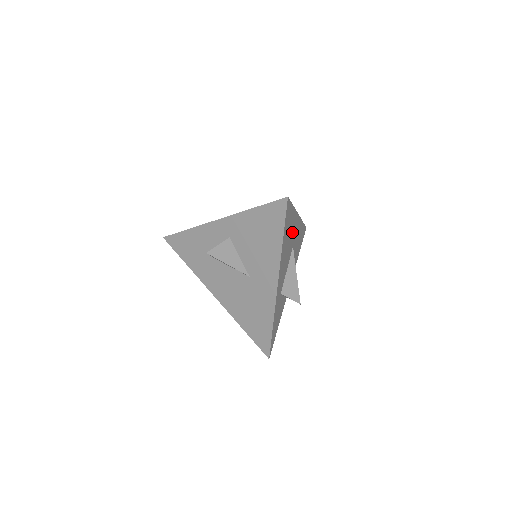
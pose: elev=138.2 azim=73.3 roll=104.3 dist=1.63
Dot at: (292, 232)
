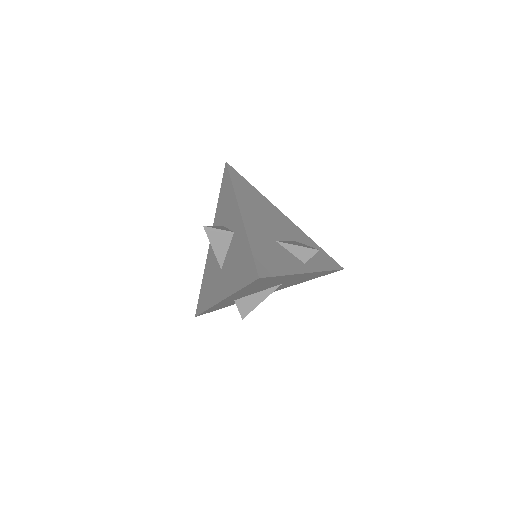
Dot at: (280, 281)
